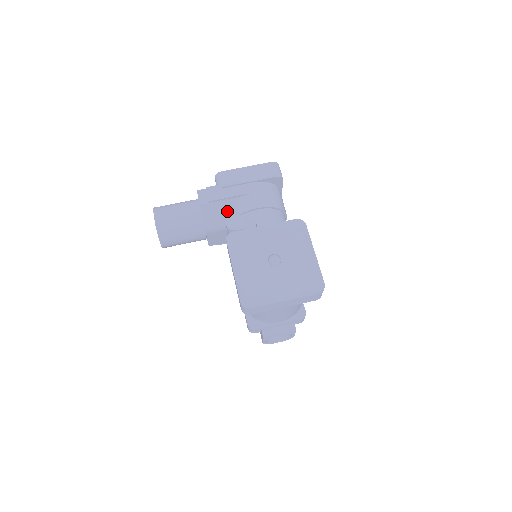
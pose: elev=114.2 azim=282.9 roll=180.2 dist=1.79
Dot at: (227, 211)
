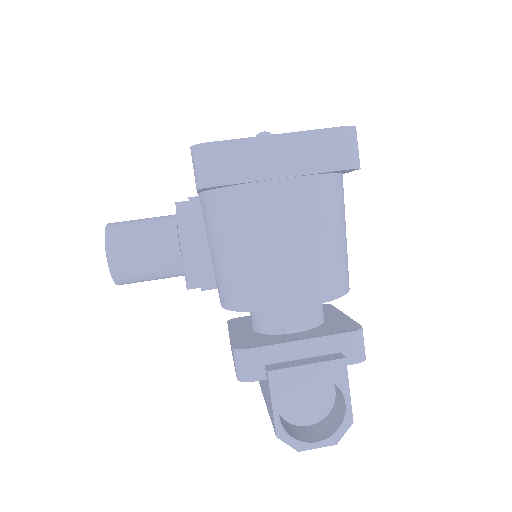
Dot at: occluded
